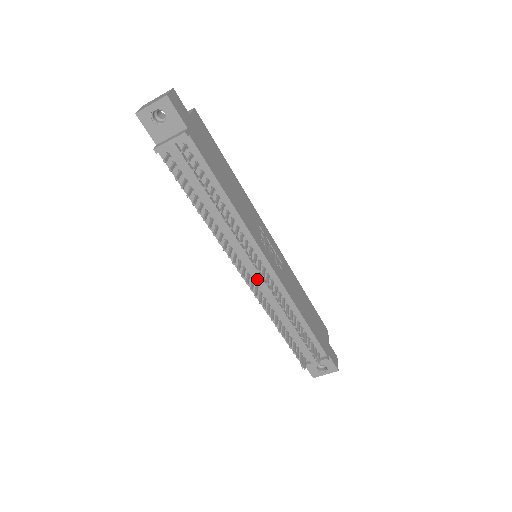
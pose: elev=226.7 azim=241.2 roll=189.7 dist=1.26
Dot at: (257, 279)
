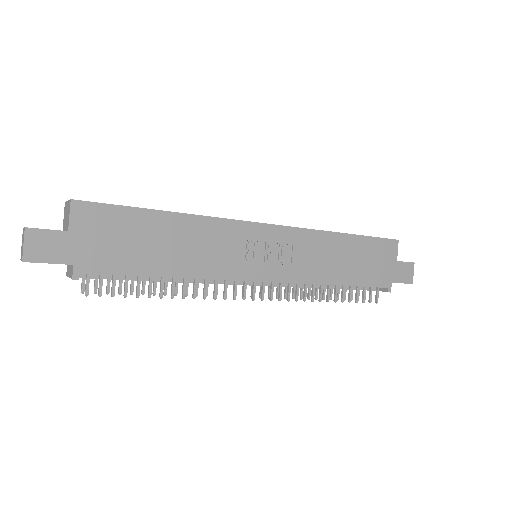
Dot at: occluded
